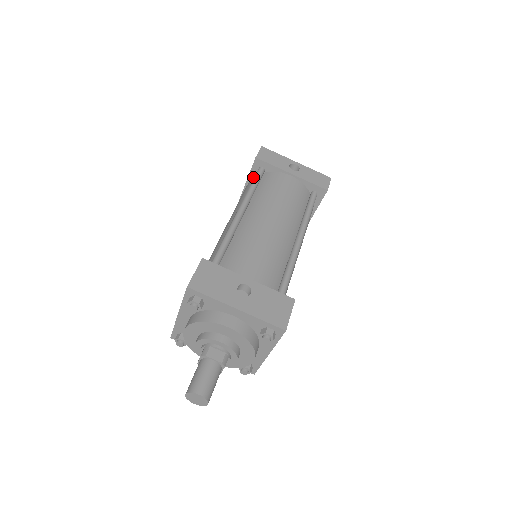
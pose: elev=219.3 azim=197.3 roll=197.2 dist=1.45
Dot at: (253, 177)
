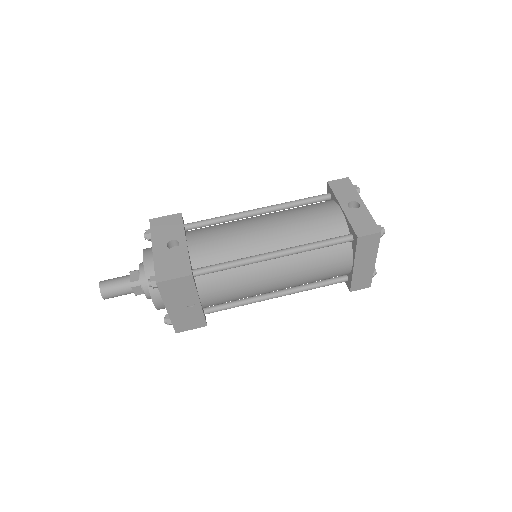
Dot at: occluded
